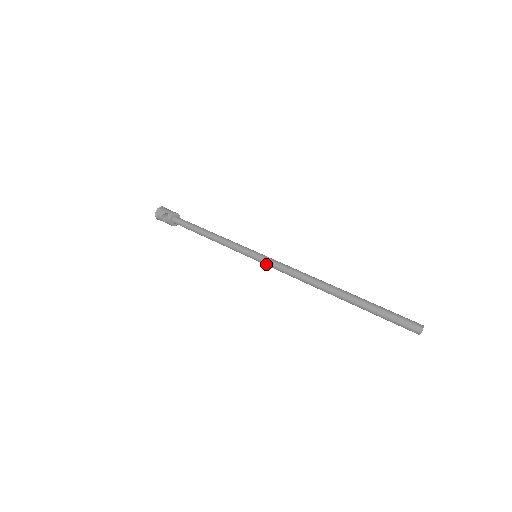
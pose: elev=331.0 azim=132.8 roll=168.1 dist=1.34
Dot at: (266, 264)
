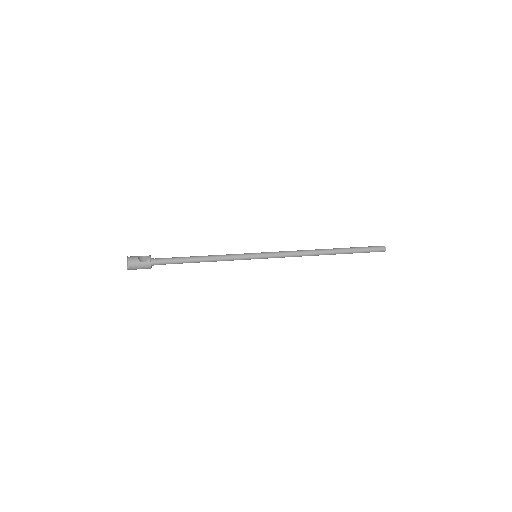
Dot at: (270, 254)
